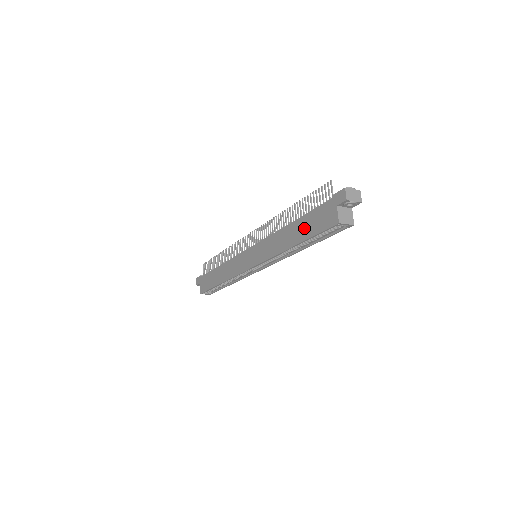
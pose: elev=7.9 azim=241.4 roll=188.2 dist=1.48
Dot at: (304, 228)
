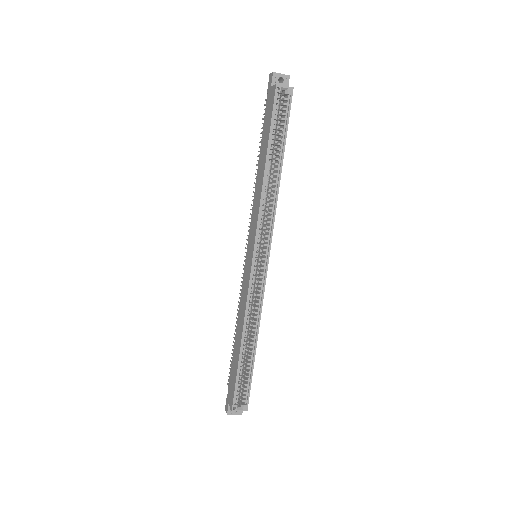
Dot at: (264, 141)
